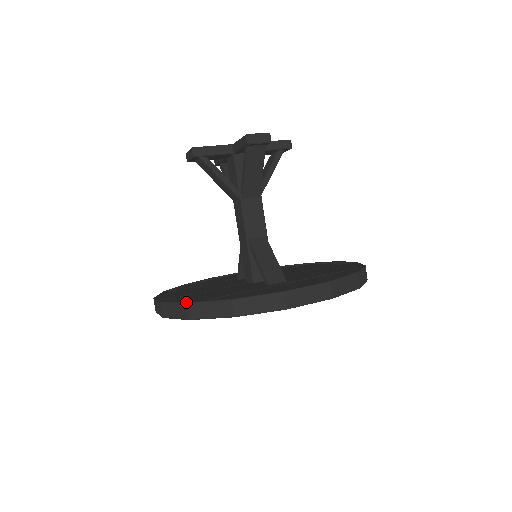
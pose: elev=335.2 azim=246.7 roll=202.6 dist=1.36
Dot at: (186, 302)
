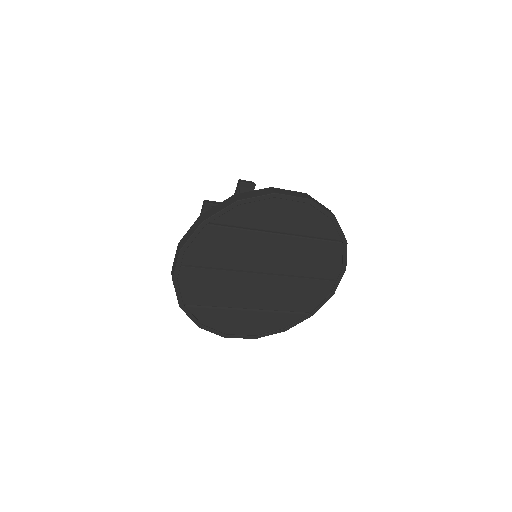
Dot at: (200, 217)
